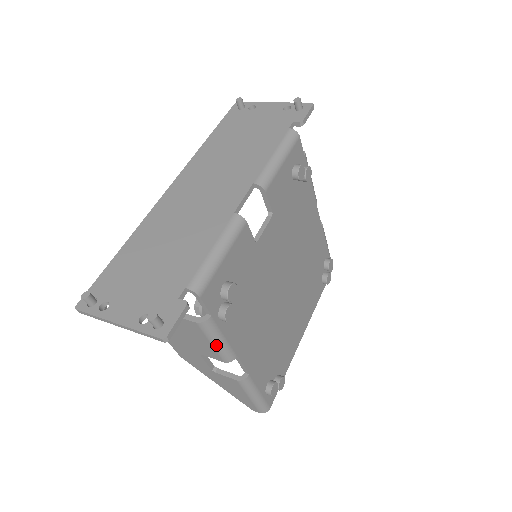
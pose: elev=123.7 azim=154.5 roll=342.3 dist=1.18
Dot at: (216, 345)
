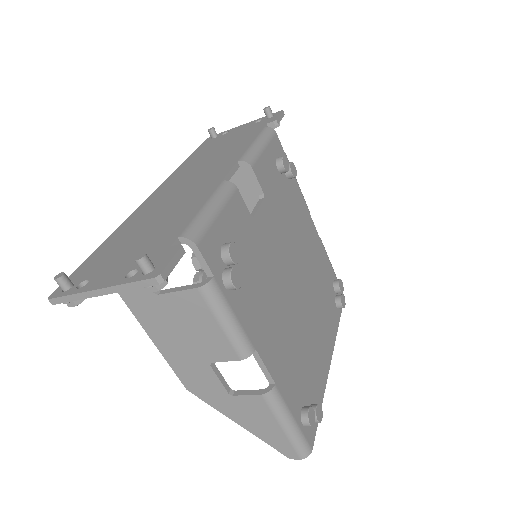
Dot at: (226, 327)
